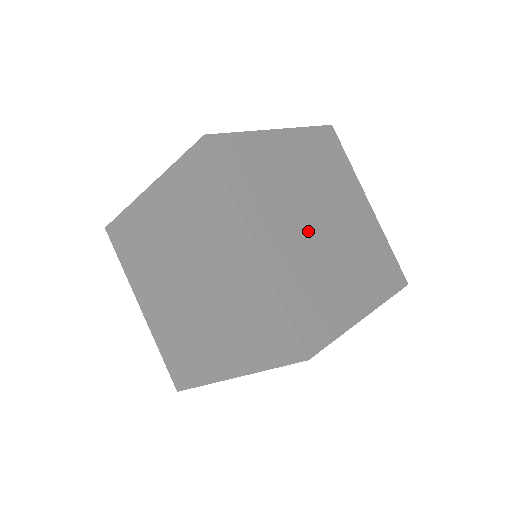
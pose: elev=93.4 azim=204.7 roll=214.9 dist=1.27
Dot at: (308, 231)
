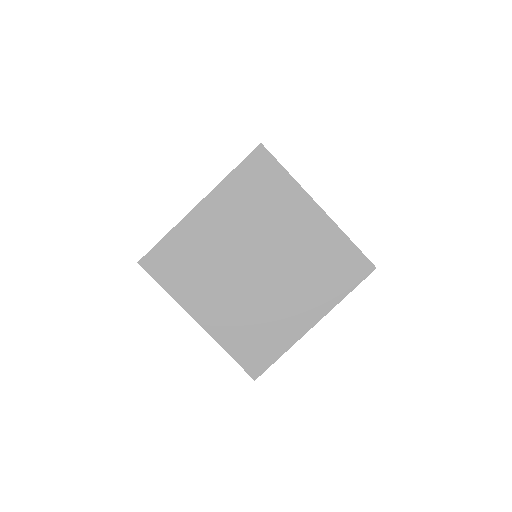
Dot at: occluded
